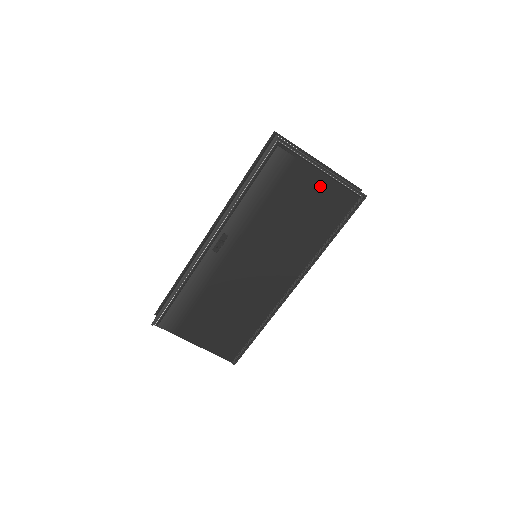
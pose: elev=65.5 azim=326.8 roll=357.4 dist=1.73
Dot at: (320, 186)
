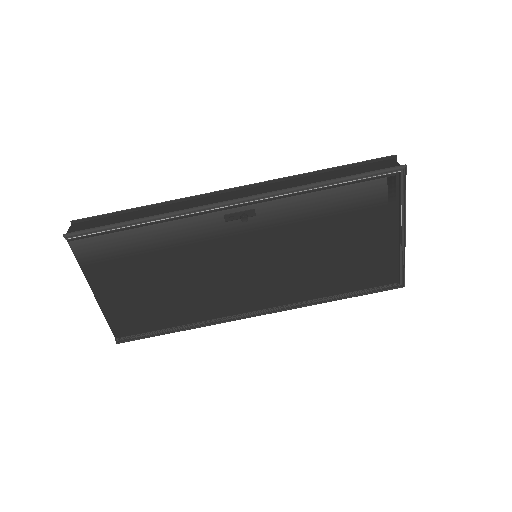
Dot at: (383, 245)
